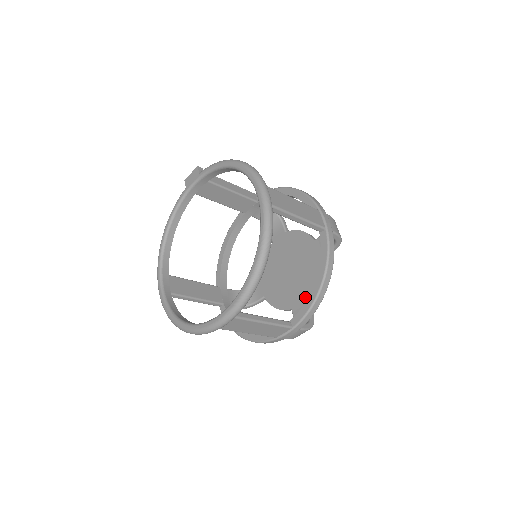
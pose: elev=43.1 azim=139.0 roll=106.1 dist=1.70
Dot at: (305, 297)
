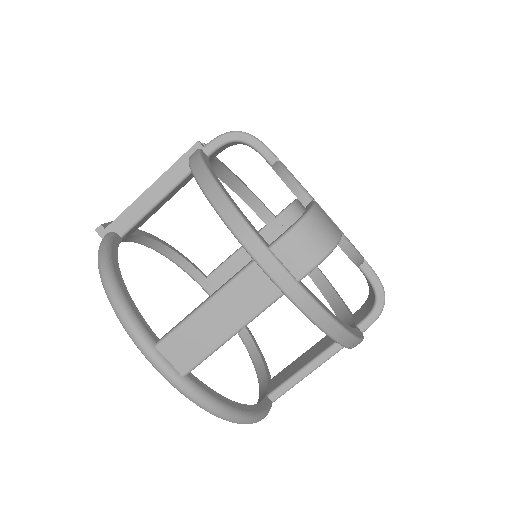
Dot at: occluded
